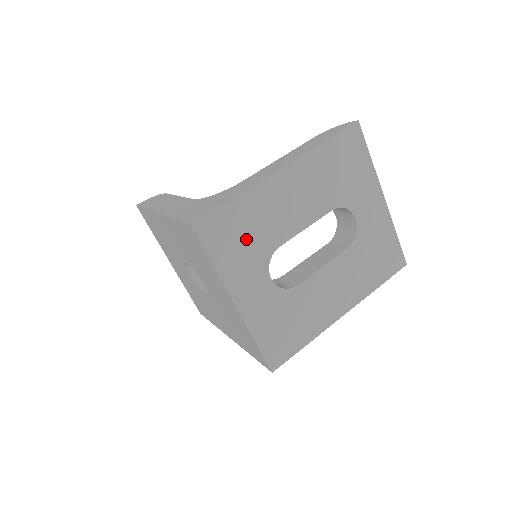
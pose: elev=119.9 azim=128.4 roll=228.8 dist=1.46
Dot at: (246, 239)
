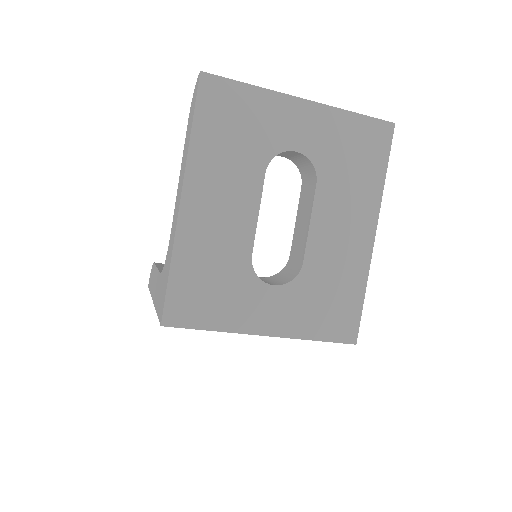
Dot at: (216, 284)
